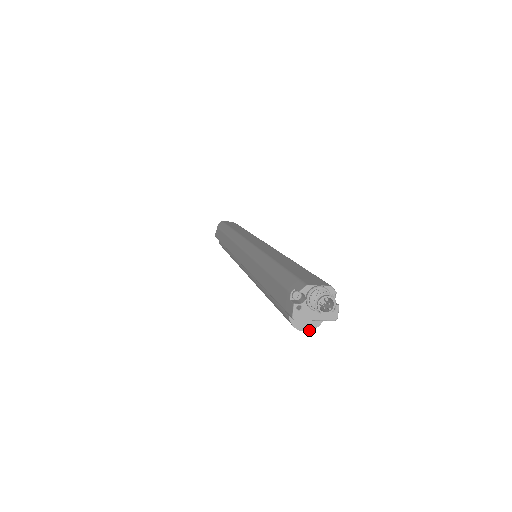
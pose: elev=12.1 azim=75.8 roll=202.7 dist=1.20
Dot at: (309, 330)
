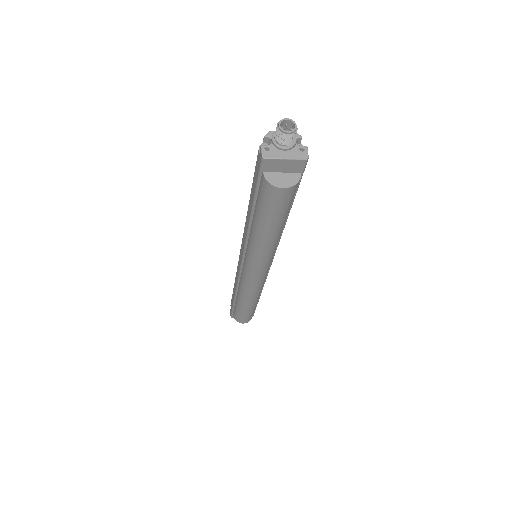
Dot at: (287, 187)
